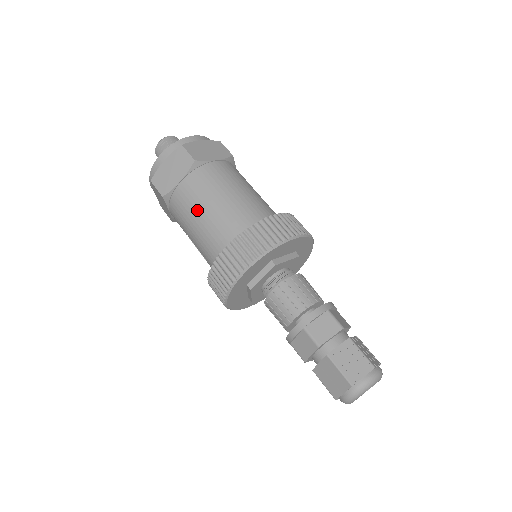
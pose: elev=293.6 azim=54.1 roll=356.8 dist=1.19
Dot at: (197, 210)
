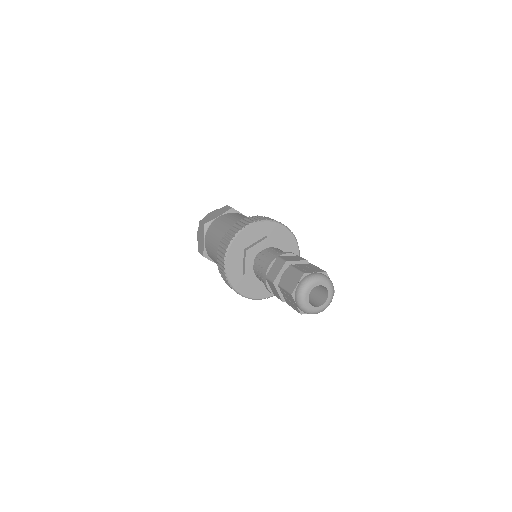
Dot at: (212, 250)
